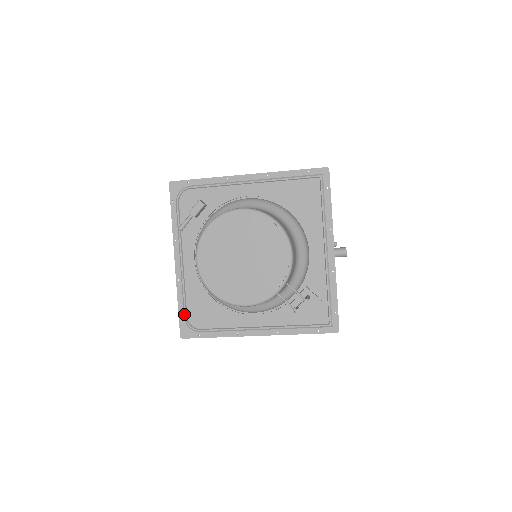
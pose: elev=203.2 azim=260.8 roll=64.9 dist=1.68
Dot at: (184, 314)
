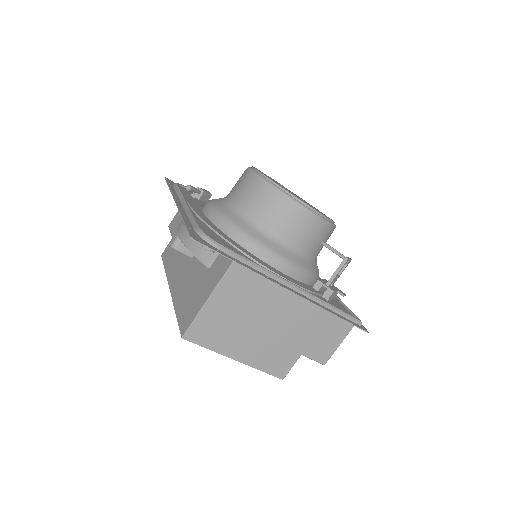
Dot at: (197, 225)
